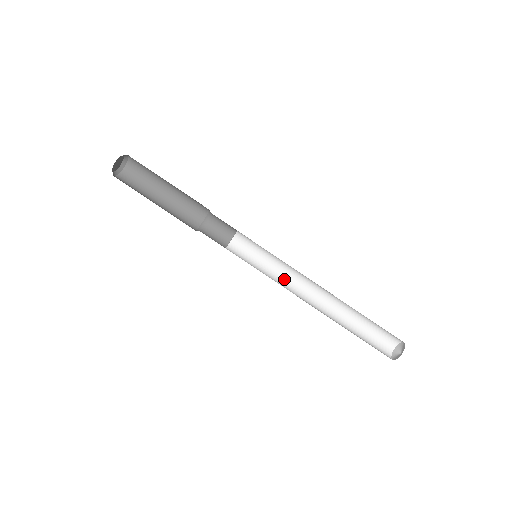
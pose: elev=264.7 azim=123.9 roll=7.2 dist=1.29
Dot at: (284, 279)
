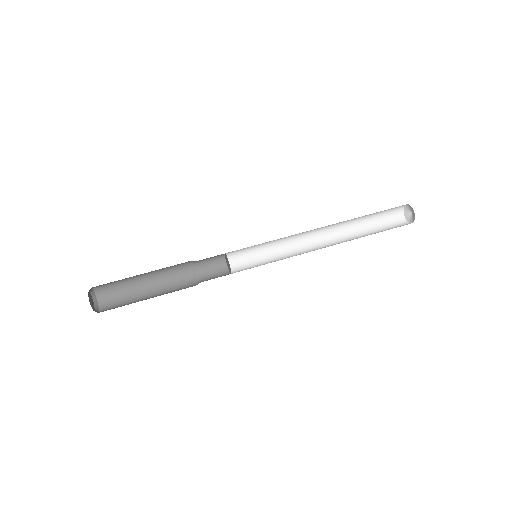
Dot at: (292, 256)
